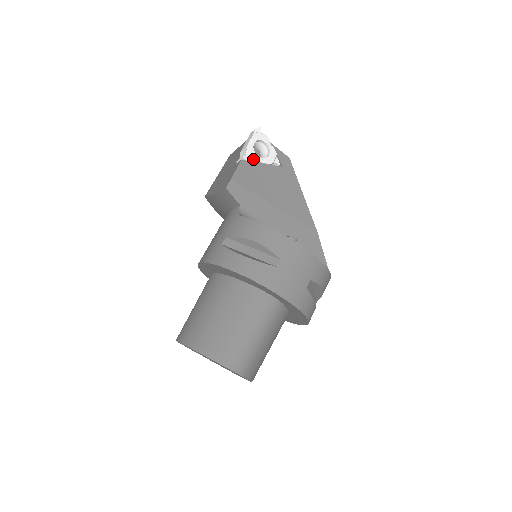
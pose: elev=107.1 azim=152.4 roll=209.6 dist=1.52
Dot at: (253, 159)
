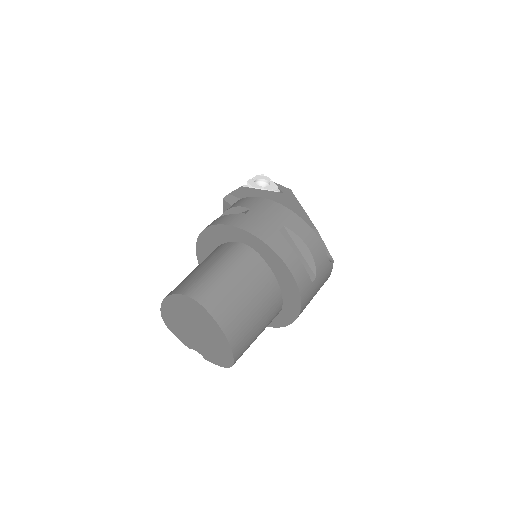
Dot at: (253, 186)
